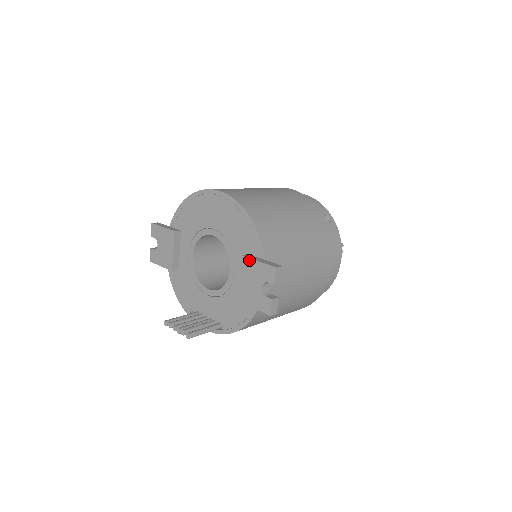
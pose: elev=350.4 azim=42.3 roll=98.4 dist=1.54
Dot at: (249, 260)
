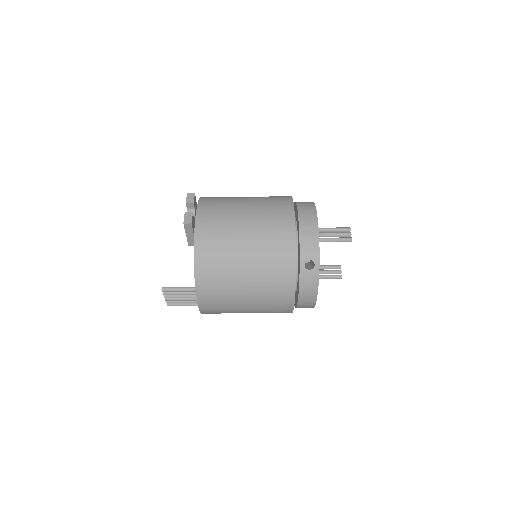
Dot at: occluded
